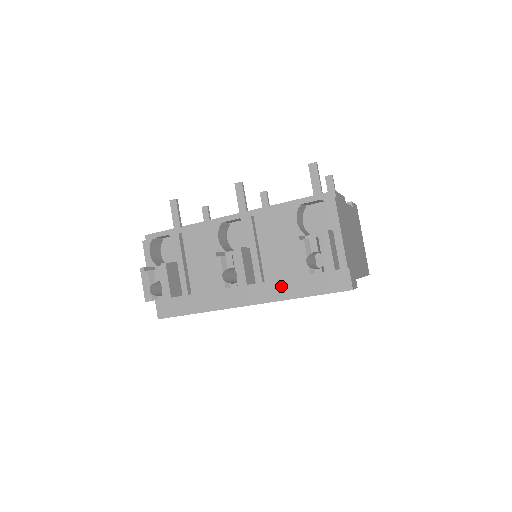
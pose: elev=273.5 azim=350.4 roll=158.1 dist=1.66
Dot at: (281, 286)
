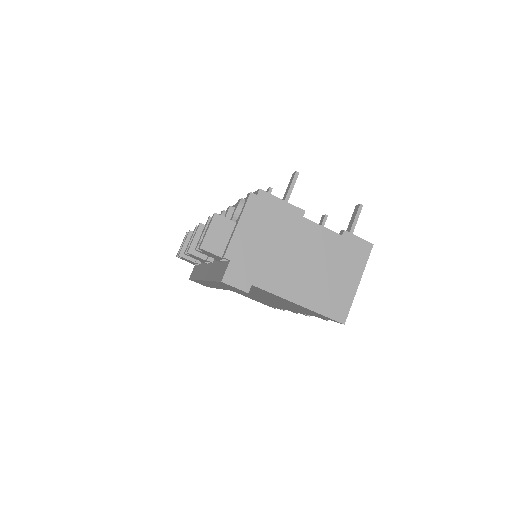
Dot at: (213, 268)
